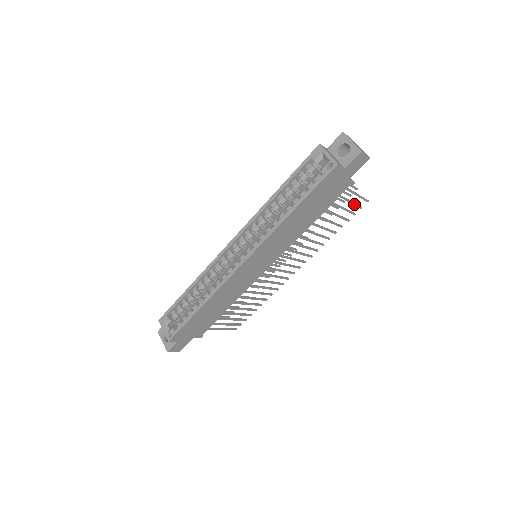
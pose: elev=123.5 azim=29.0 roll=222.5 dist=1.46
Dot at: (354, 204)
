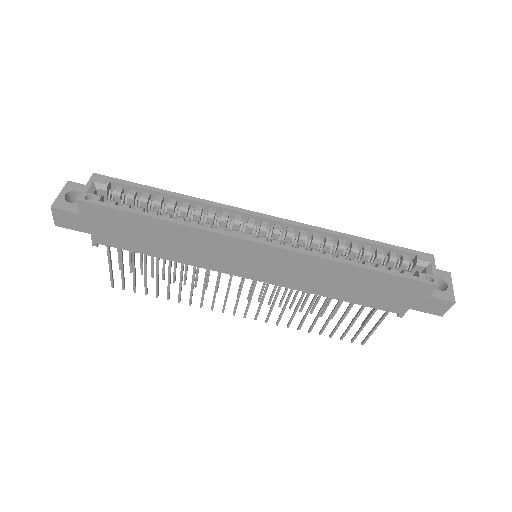
Dot at: (360, 331)
